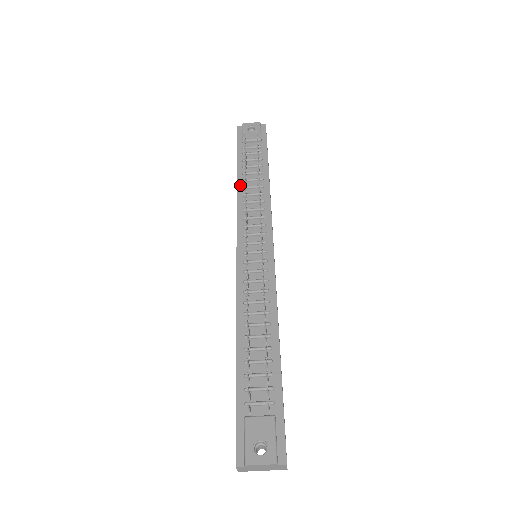
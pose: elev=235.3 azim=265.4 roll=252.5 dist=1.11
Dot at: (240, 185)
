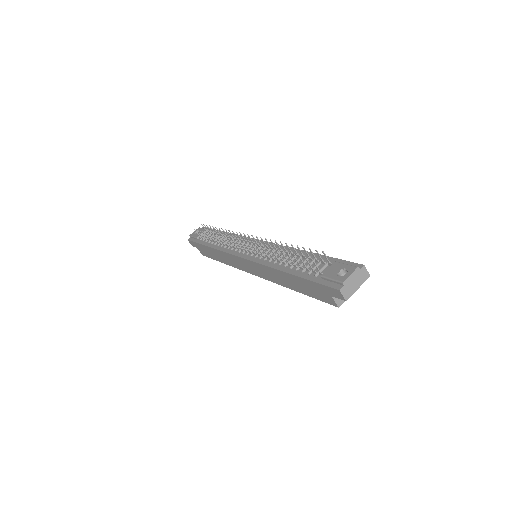
Dot at: (215, 247)
